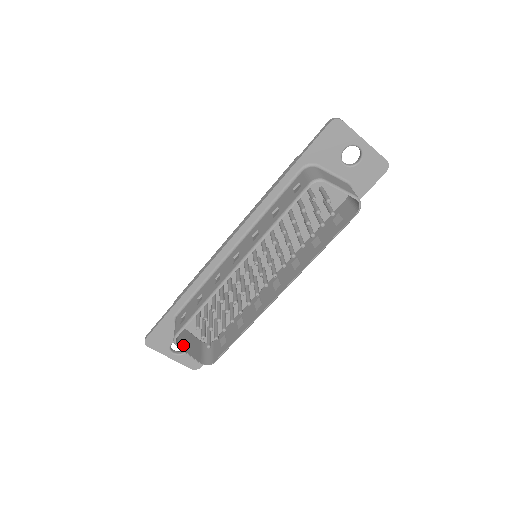
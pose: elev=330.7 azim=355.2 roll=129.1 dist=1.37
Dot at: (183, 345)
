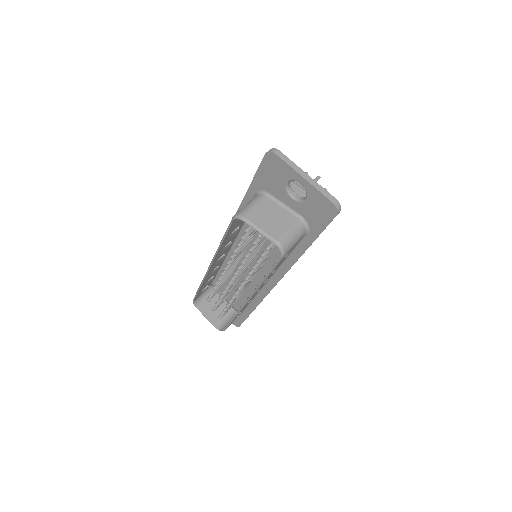
Dot at: (204, 308)
